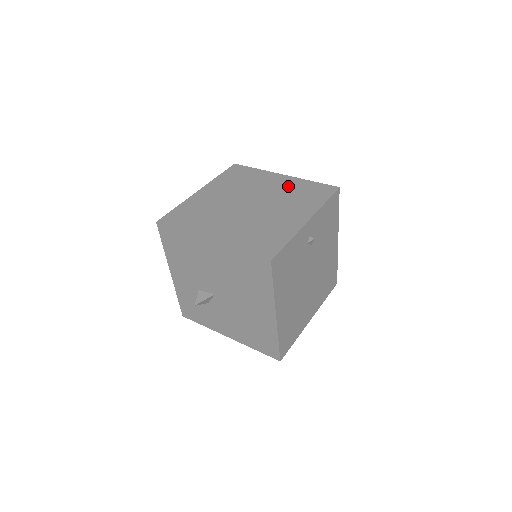
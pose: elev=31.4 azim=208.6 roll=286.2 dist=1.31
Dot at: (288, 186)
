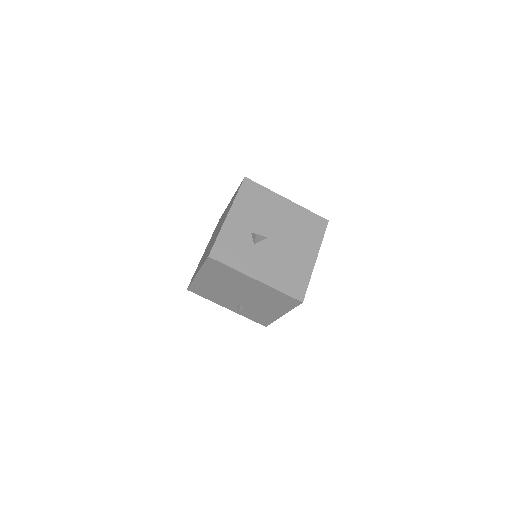
Dot at: occluded
